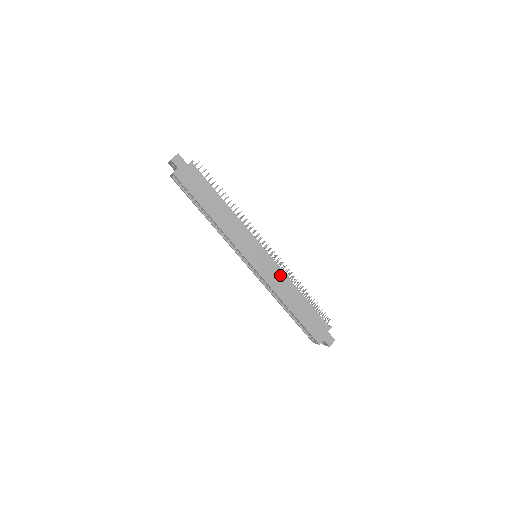
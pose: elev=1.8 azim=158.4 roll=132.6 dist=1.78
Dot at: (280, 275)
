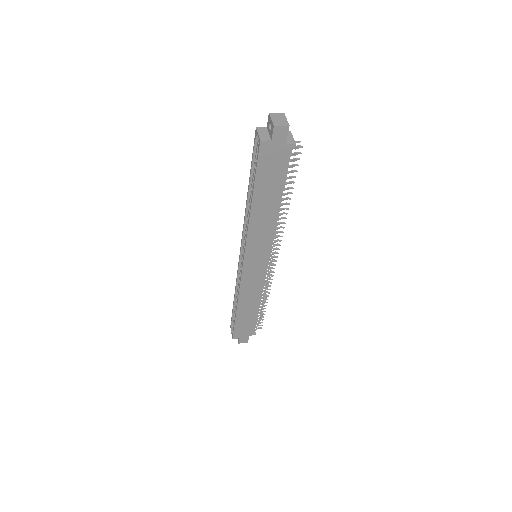
Dot at: (258, 285)
